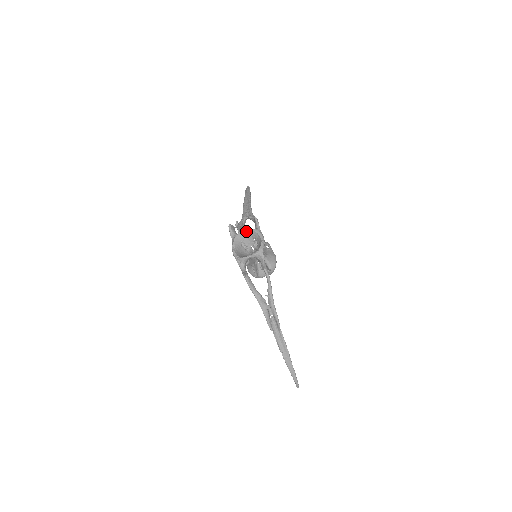
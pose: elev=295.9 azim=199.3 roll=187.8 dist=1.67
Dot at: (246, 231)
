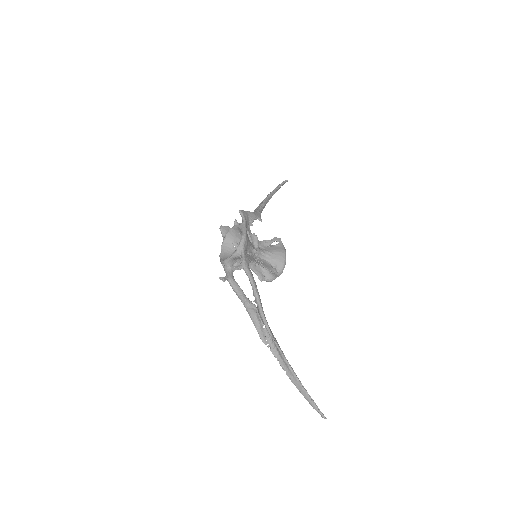
Dot at: (232, 229)
